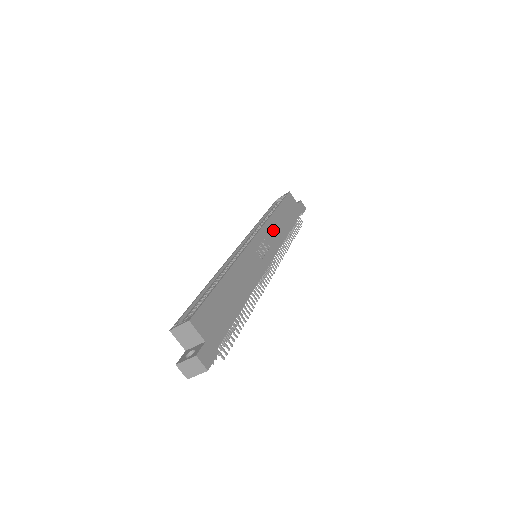
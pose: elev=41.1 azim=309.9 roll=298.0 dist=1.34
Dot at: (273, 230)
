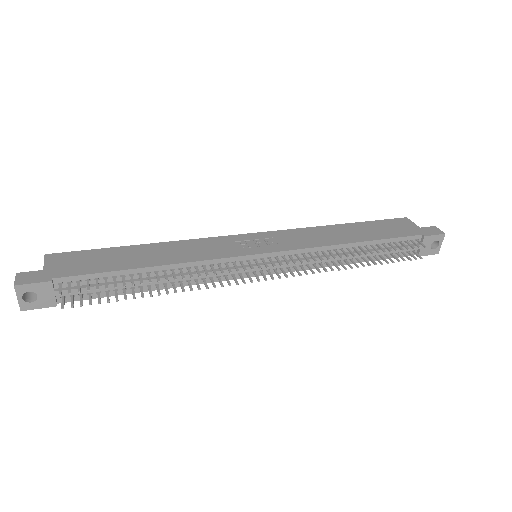
Dot at: (308, 235)
